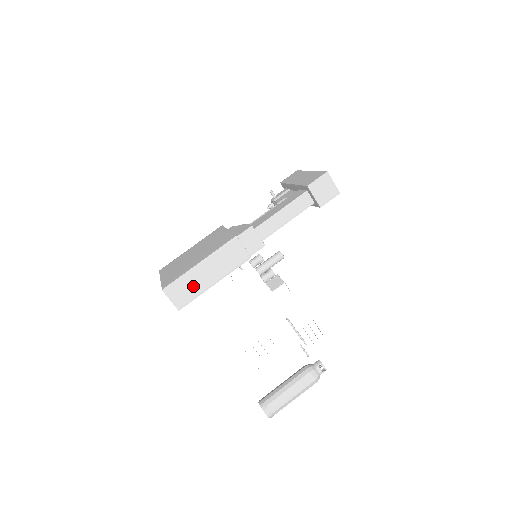
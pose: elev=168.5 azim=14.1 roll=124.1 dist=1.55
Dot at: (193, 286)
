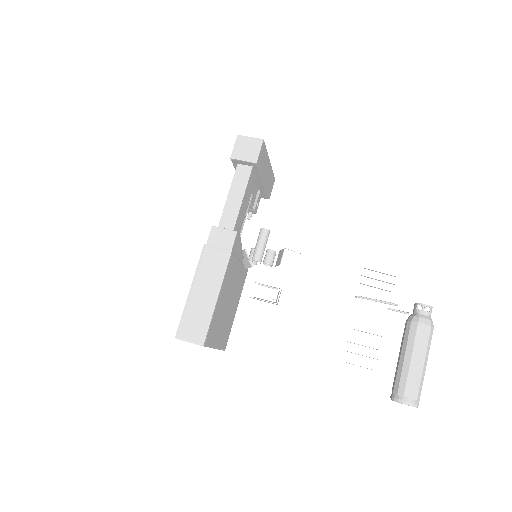
Dot at: (199, 314)
